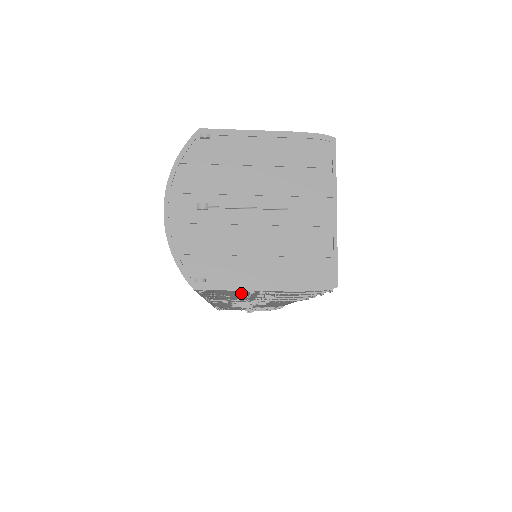
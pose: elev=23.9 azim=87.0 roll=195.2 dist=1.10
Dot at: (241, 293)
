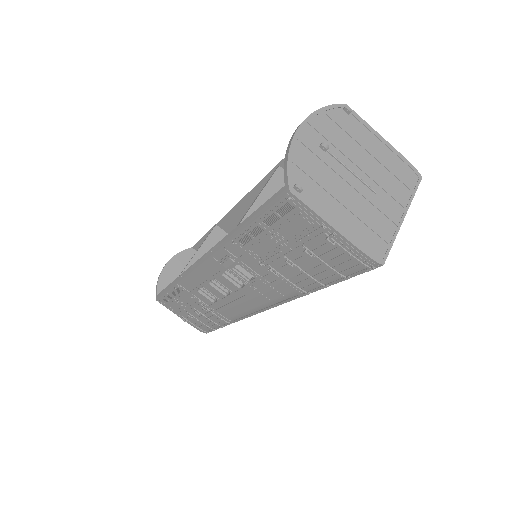
Dot at: (303, 229)
